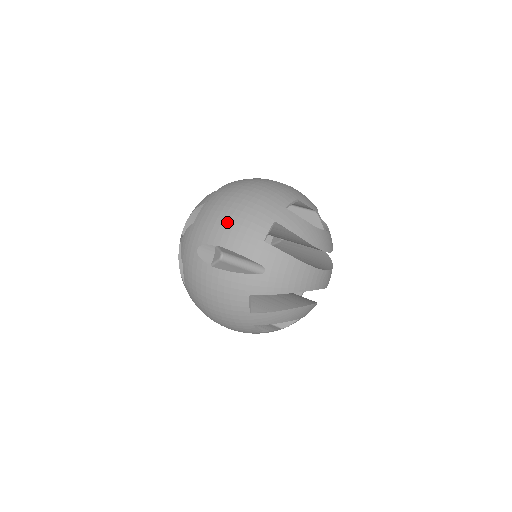
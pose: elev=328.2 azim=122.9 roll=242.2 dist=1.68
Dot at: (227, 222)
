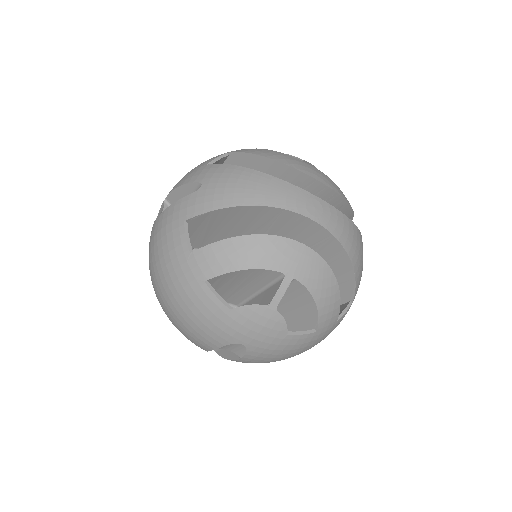
Dot at: occluded
